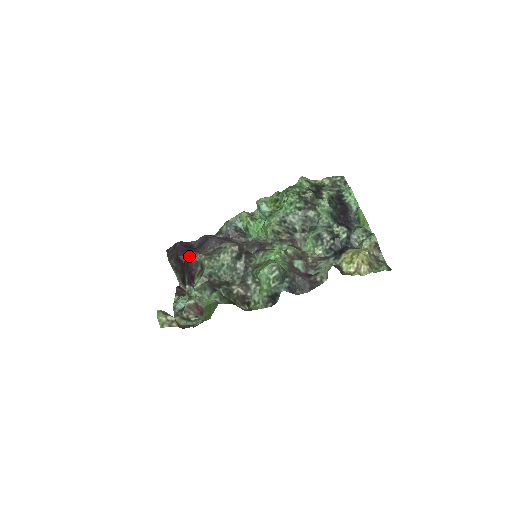
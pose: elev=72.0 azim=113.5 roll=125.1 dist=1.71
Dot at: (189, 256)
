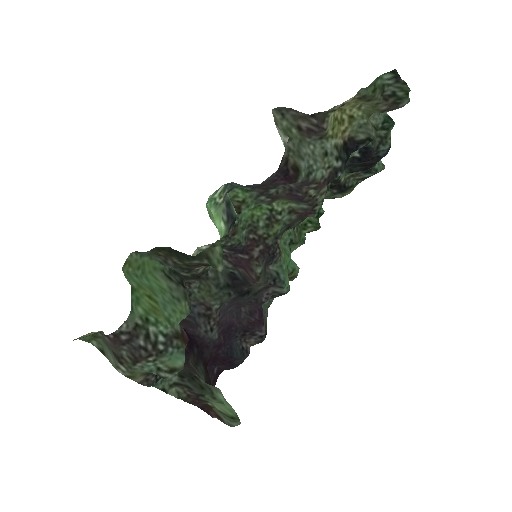
Dot at: occluded
